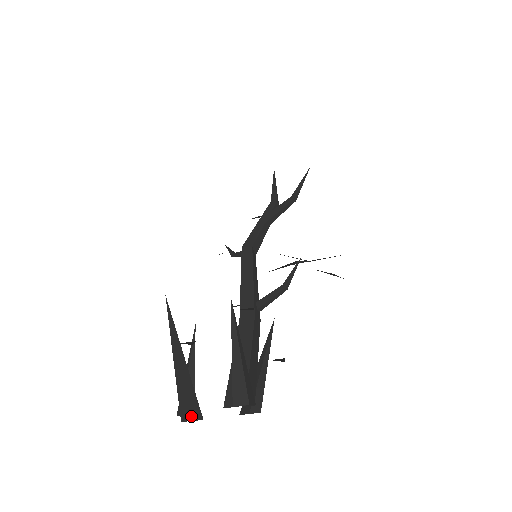
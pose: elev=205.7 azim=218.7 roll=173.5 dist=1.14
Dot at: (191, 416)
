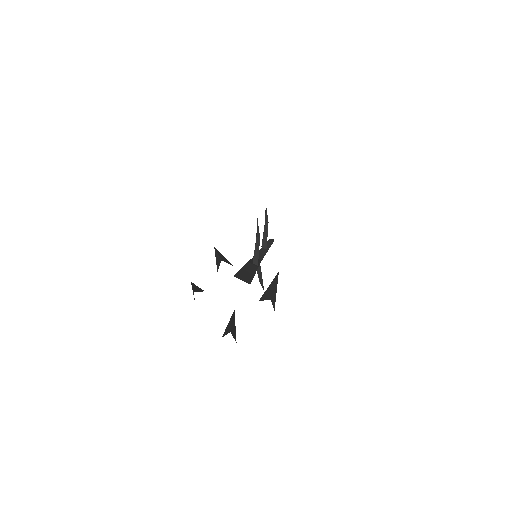
Dot at: occluded
